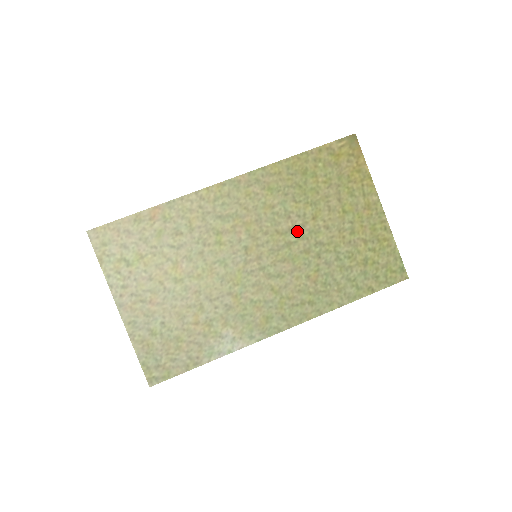
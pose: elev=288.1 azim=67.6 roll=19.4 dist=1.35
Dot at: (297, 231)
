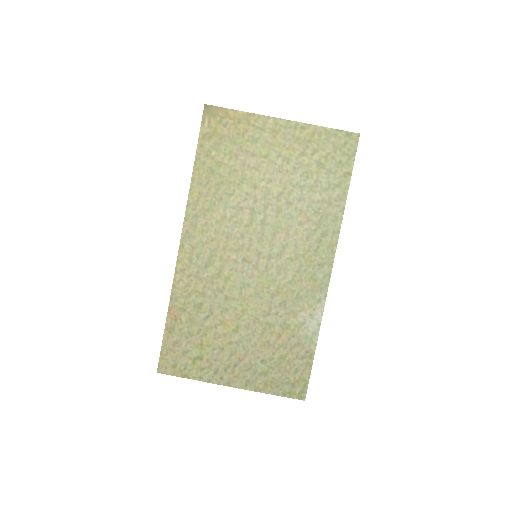
Dot at: (257, 209)
